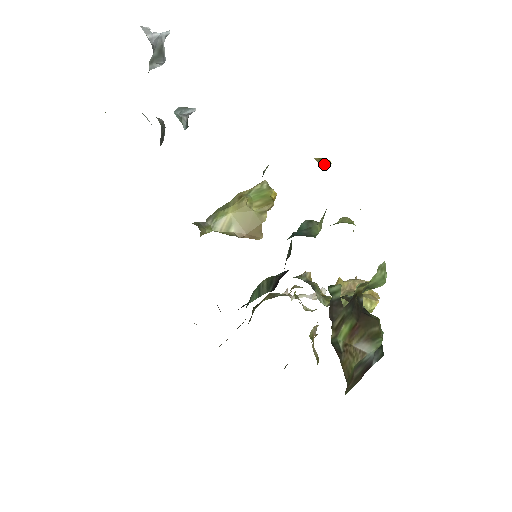
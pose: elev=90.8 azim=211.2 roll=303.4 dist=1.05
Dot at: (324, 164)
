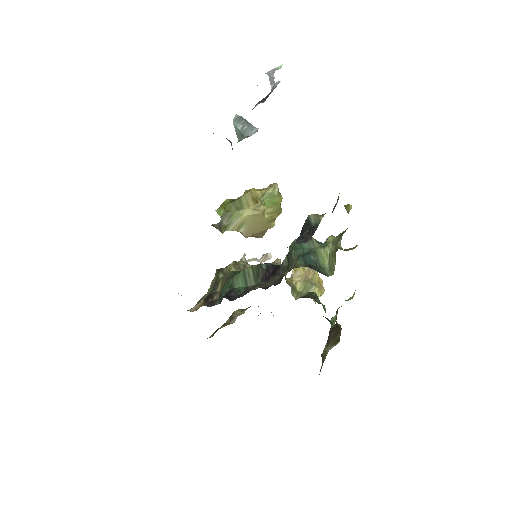
Dot at: (348, 210)
